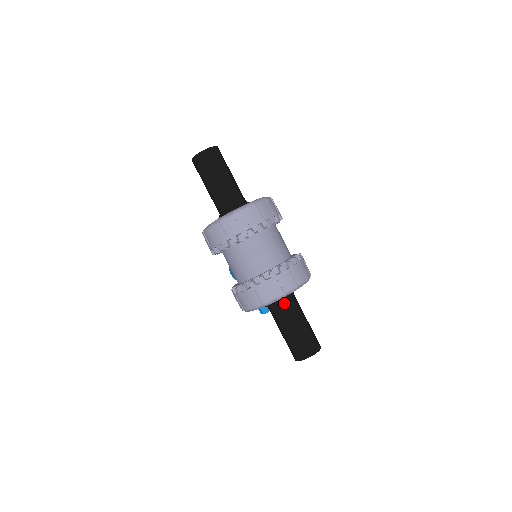
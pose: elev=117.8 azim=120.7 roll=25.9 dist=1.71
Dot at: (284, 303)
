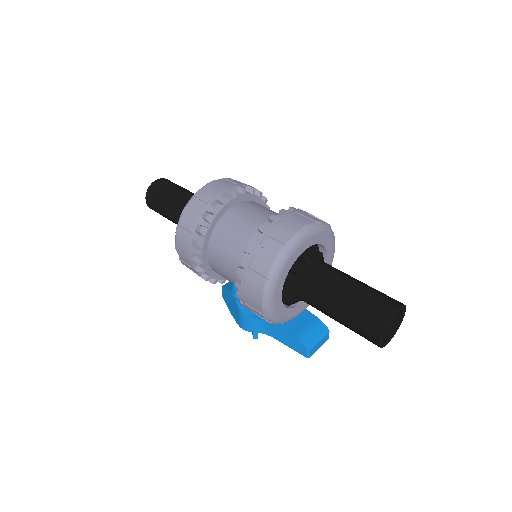
Dot at: (314, 266)
